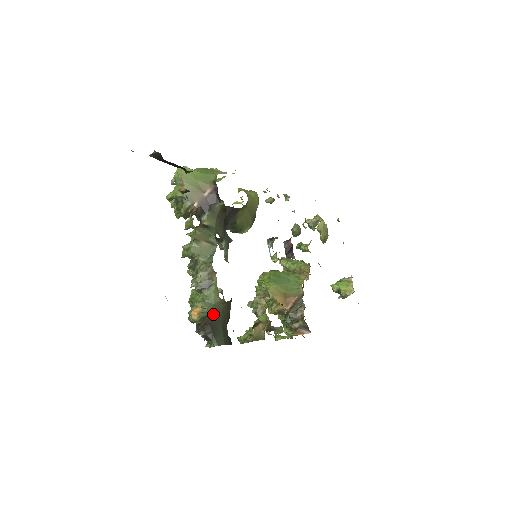
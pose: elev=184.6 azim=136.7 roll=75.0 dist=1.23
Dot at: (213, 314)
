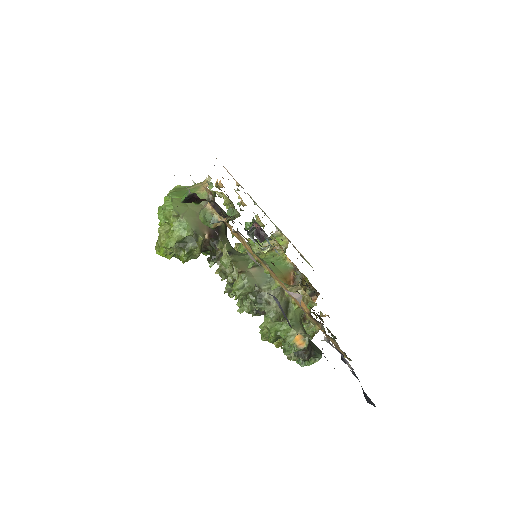
Dot at: (304, 331)
